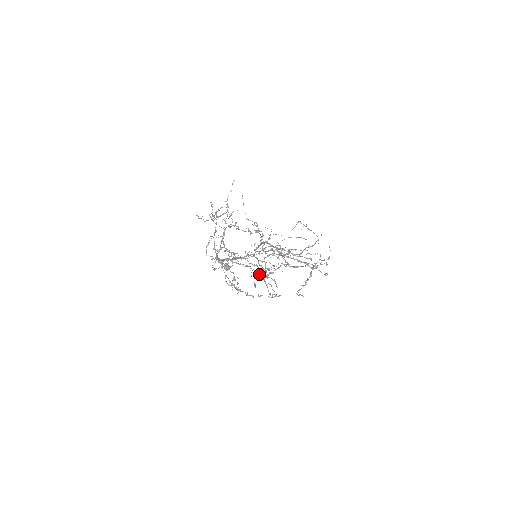
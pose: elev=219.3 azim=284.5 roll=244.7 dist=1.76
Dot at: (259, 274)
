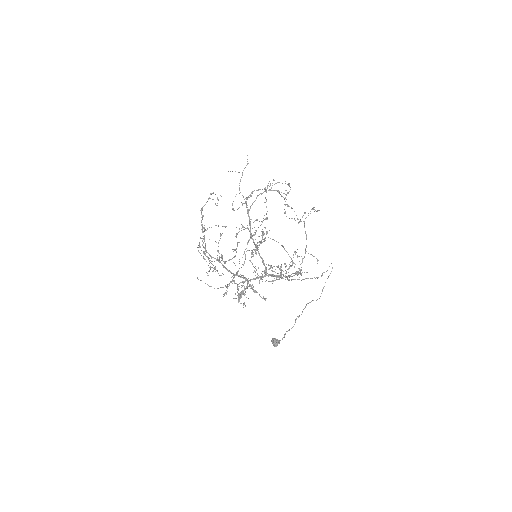
Dot at: occluded
